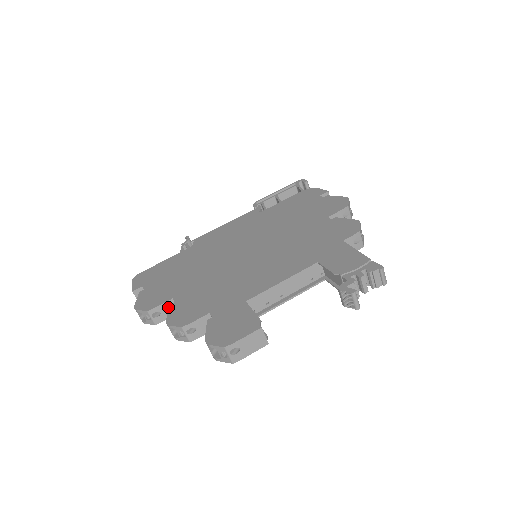
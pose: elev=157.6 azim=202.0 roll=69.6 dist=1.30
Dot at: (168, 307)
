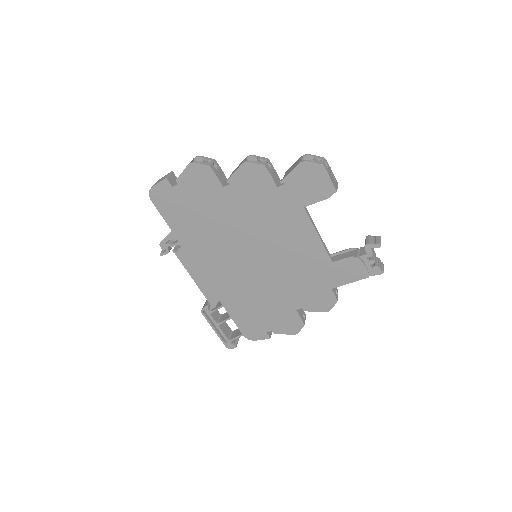
Dot at: (222, 176)
